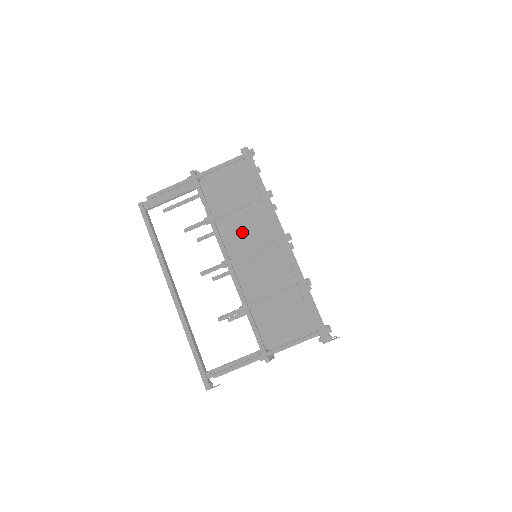
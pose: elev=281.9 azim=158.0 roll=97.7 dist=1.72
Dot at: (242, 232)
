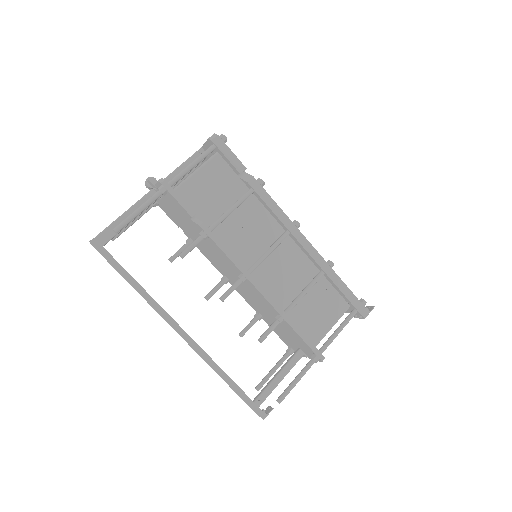
Dot at: (245, 235)
